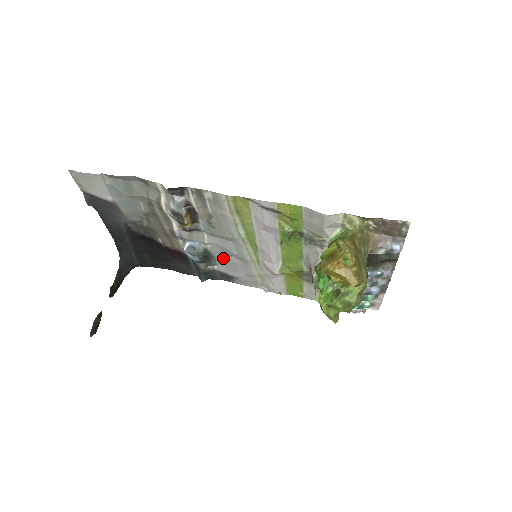
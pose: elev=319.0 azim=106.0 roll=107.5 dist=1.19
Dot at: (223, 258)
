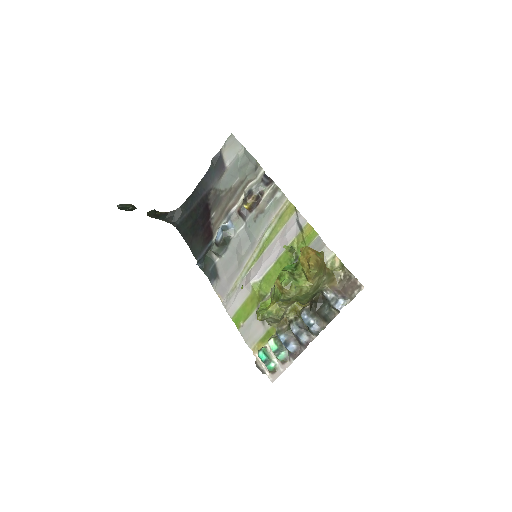
Dot at: (230, 255)
